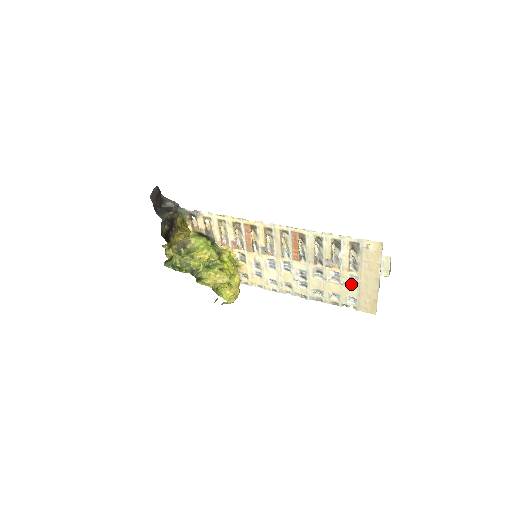
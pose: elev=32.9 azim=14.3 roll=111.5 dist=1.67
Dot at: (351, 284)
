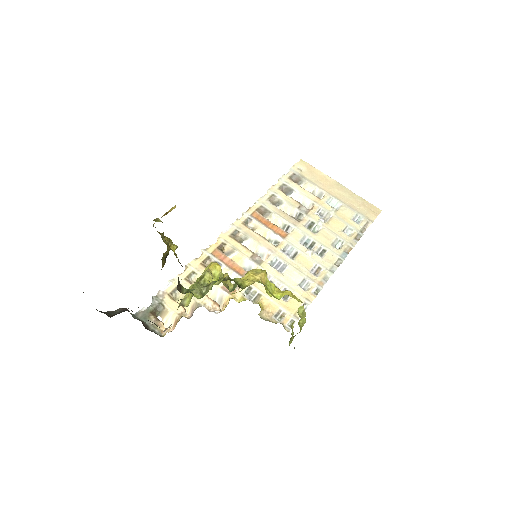
Dot at: (337, 209)
